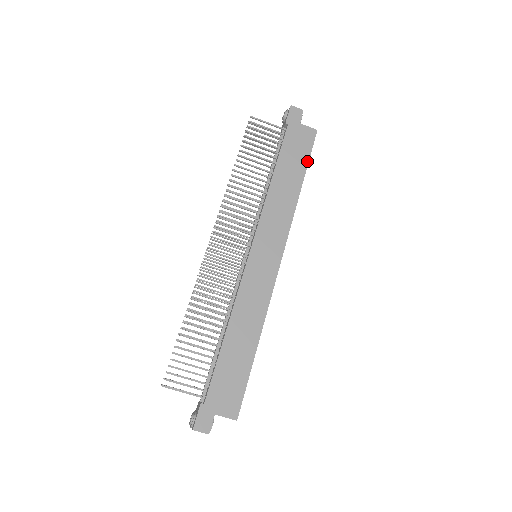
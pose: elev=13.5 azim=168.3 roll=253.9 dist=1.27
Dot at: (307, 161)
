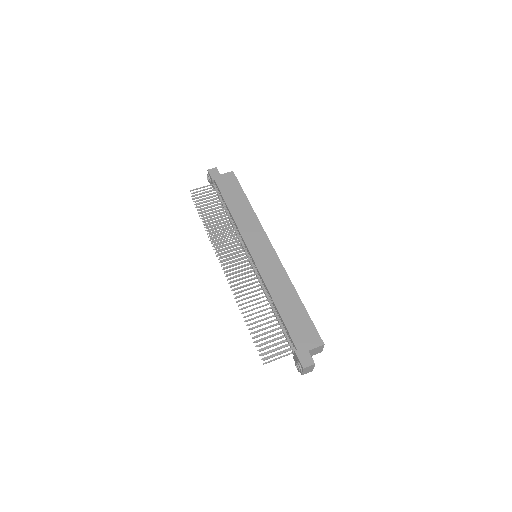
Dot at: (241, 189)
